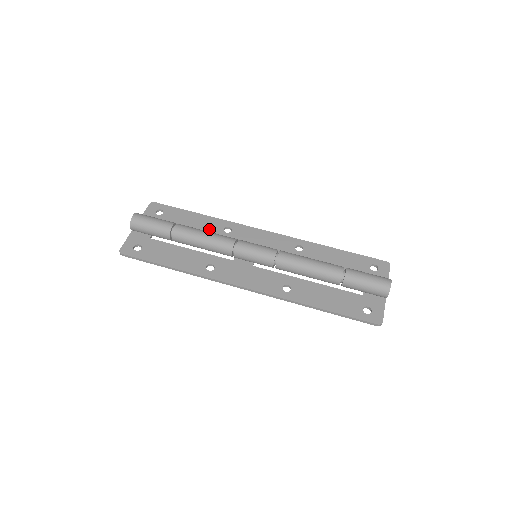
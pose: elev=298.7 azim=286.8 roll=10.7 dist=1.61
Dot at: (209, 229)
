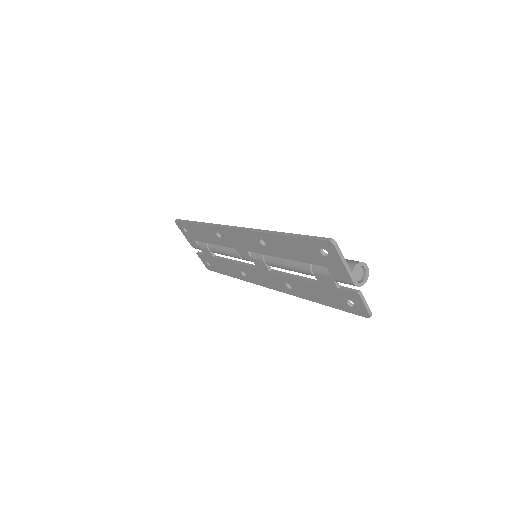
Dot at: occluded
